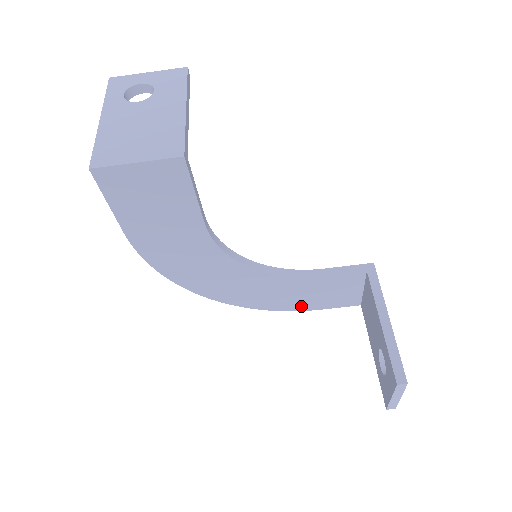
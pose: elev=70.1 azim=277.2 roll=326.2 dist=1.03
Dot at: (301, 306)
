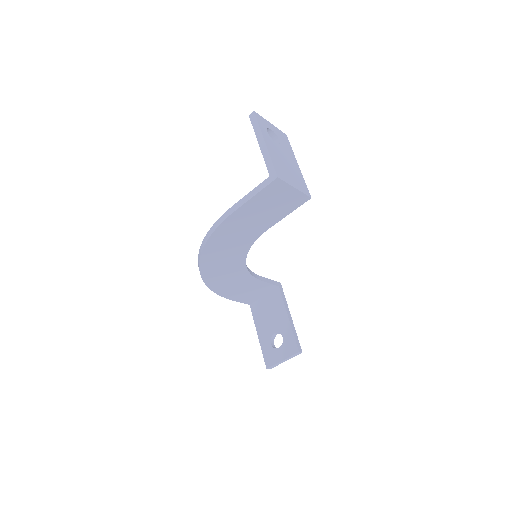
Dot at: (228, 294)
